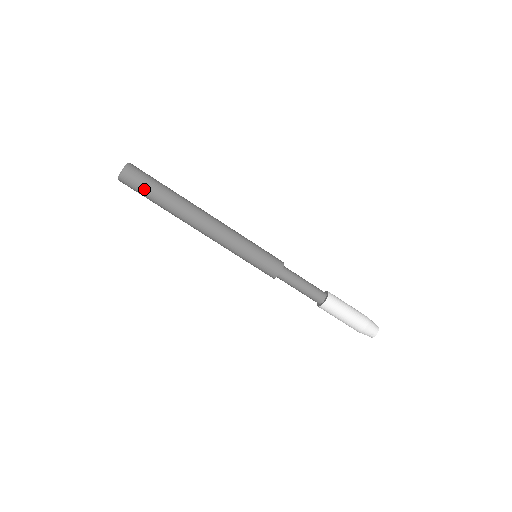
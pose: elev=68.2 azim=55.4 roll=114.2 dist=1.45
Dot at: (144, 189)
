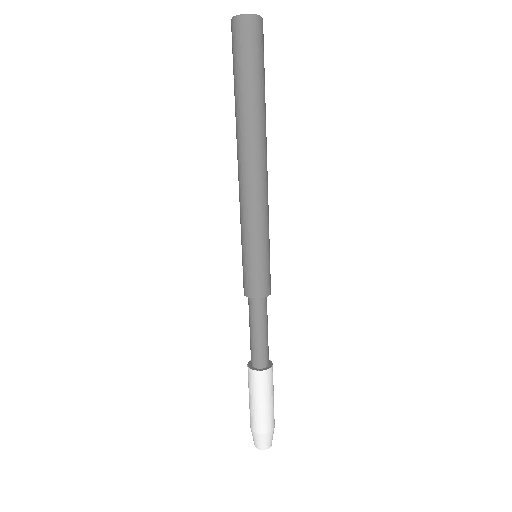
Dot at: (260, 60)
